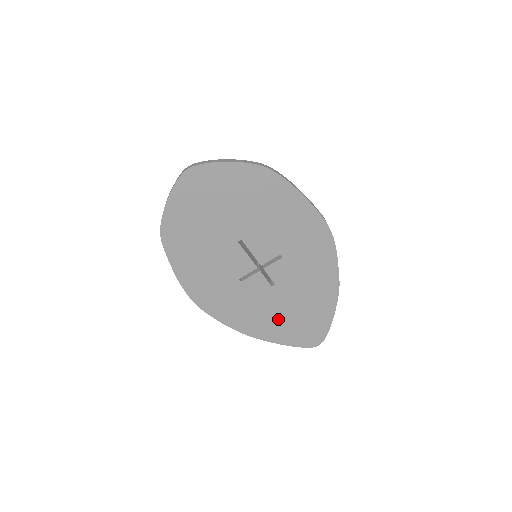
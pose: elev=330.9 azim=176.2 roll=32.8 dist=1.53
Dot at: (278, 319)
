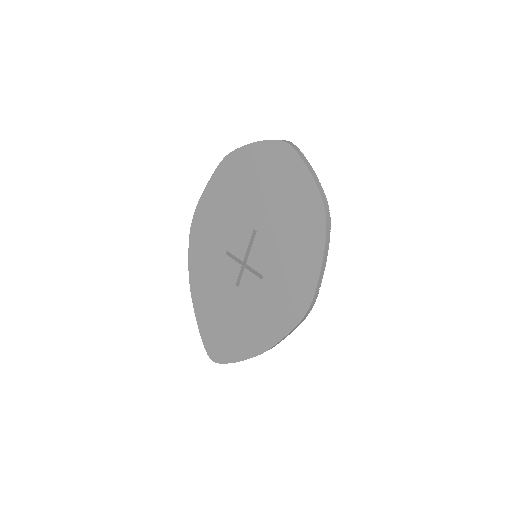
Dot at: (214, 308)
